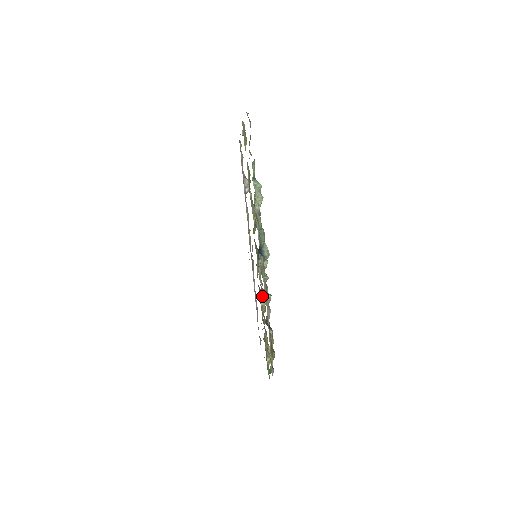
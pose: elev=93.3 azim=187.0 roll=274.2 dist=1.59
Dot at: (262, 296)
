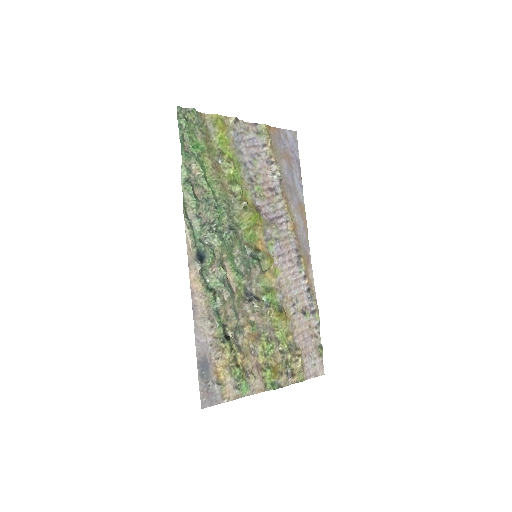
Dot at: (248, 302)
